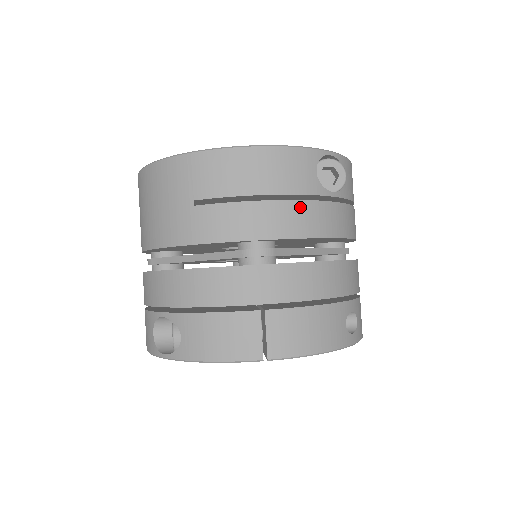
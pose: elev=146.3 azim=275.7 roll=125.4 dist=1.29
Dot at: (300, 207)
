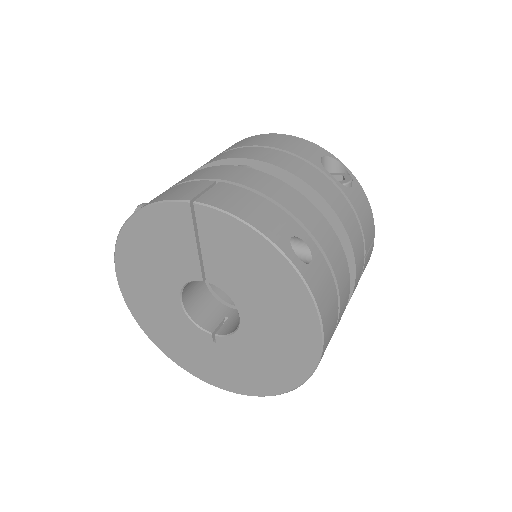
Dot at: (294, 159)
